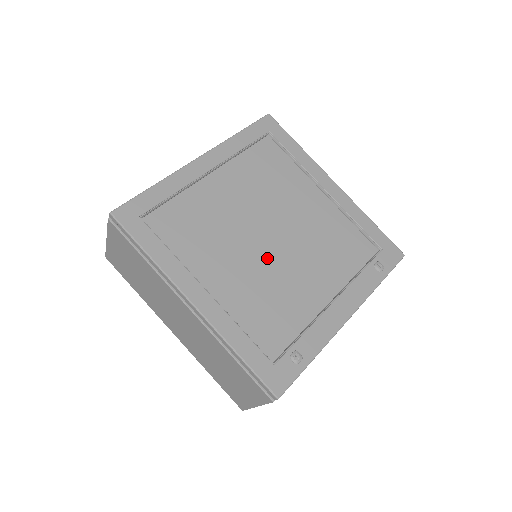
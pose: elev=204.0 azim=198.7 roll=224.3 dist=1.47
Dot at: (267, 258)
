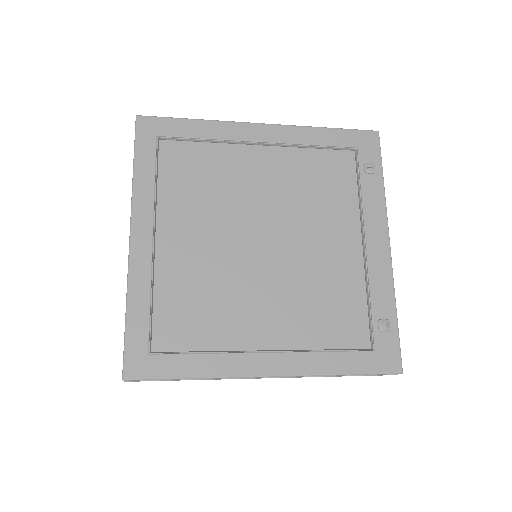
Dot at: (280, 266)
